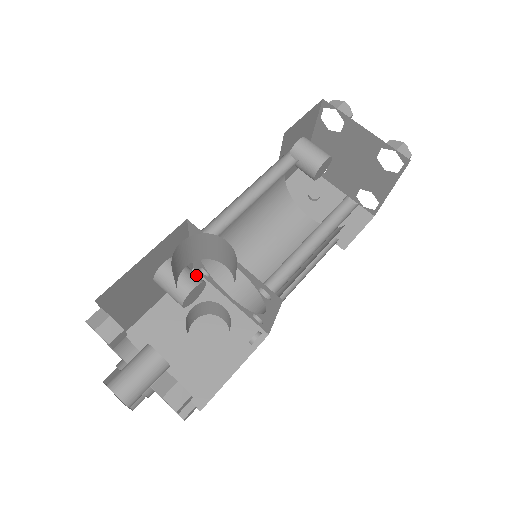
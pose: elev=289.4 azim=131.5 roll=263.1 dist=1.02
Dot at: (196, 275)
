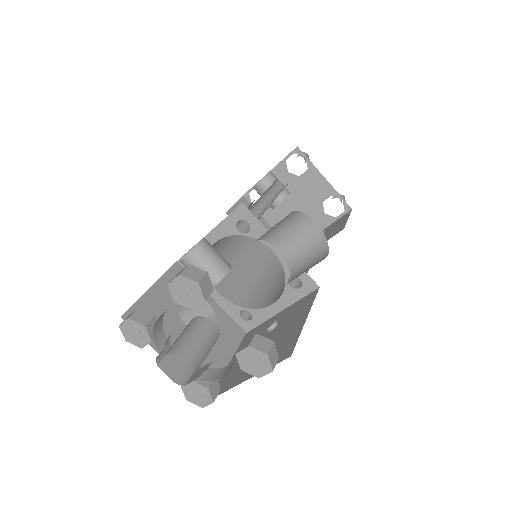
Dot at: occluded
